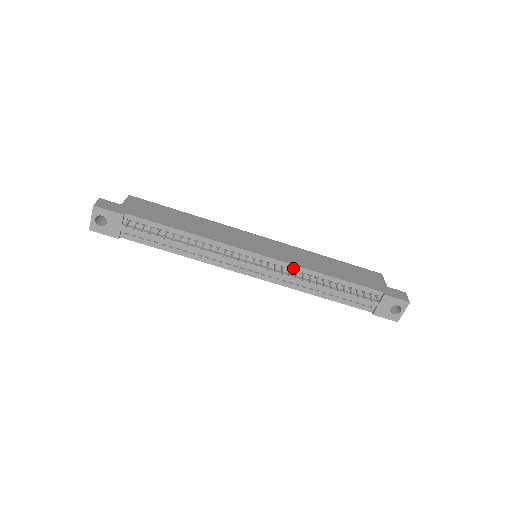
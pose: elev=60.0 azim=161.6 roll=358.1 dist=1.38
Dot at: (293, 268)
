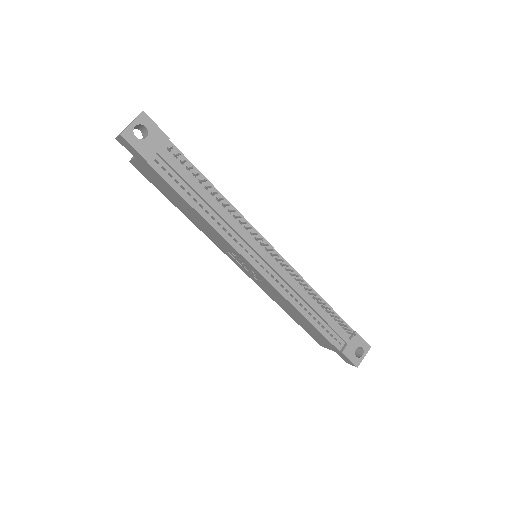
Dot at: occluded
